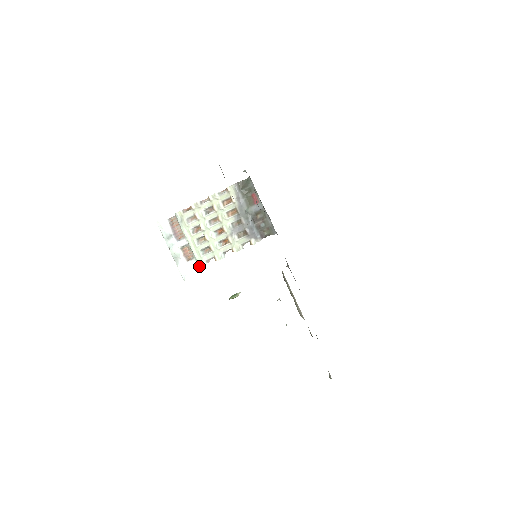
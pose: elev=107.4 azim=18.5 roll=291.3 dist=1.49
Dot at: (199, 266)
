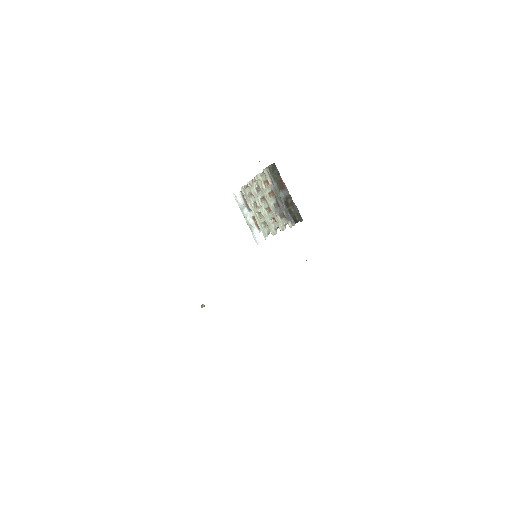
Dot at: (264, 237)
